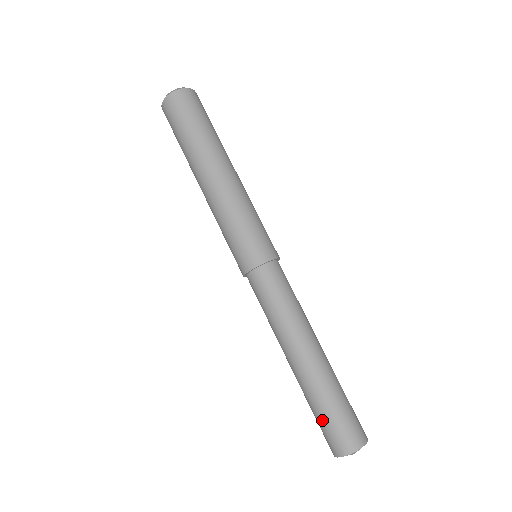
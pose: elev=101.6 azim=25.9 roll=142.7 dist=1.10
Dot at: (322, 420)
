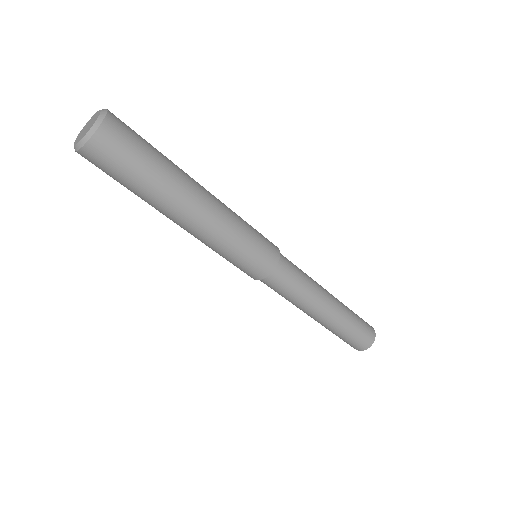
Dot at: occluded
